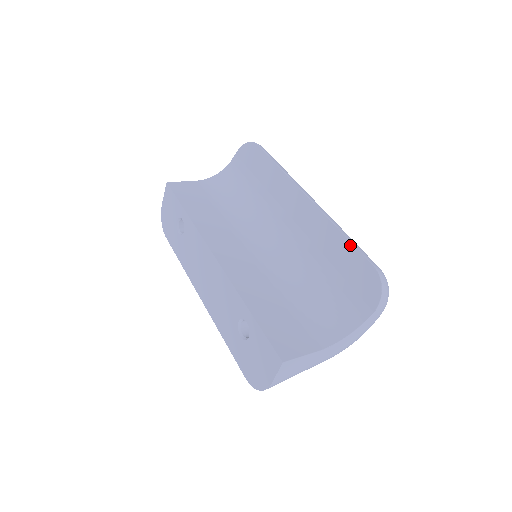
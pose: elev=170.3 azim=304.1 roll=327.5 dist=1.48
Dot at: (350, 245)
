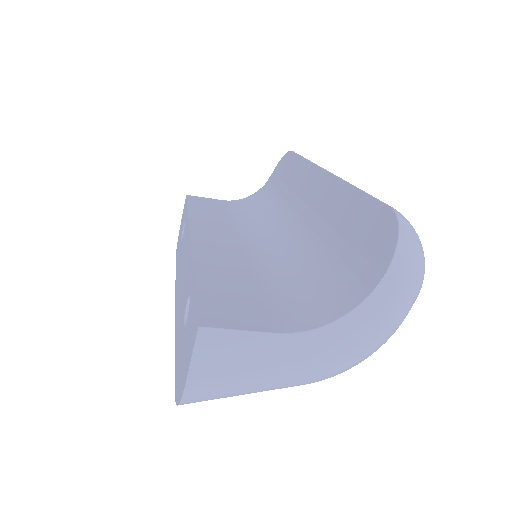
Dot at: (364, 196)
